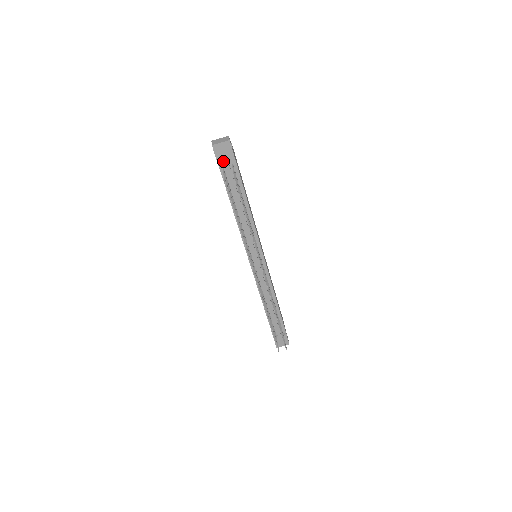
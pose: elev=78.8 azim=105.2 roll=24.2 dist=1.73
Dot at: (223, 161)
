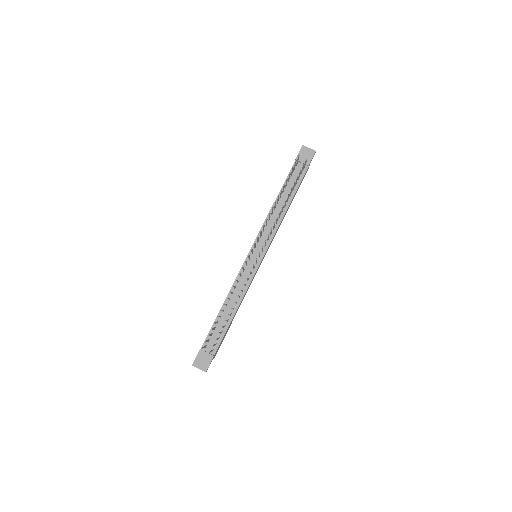
Dot at: (300, 160)
